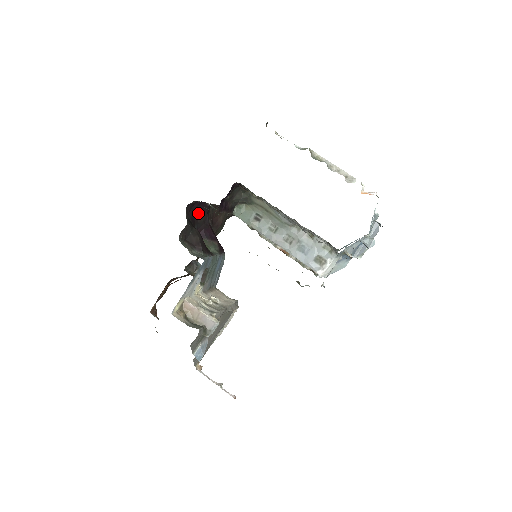
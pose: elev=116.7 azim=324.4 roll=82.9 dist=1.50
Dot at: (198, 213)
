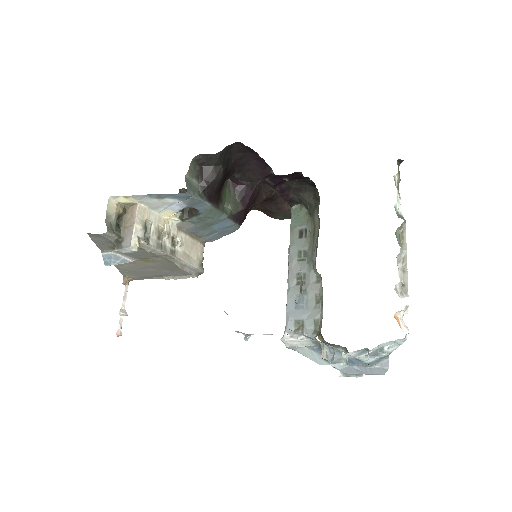
Dot at: (252, 166)
